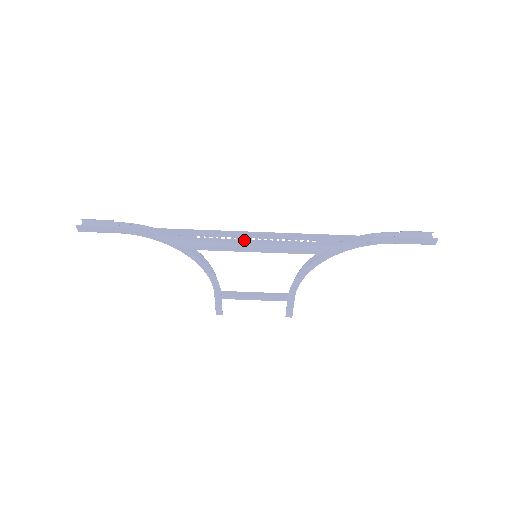
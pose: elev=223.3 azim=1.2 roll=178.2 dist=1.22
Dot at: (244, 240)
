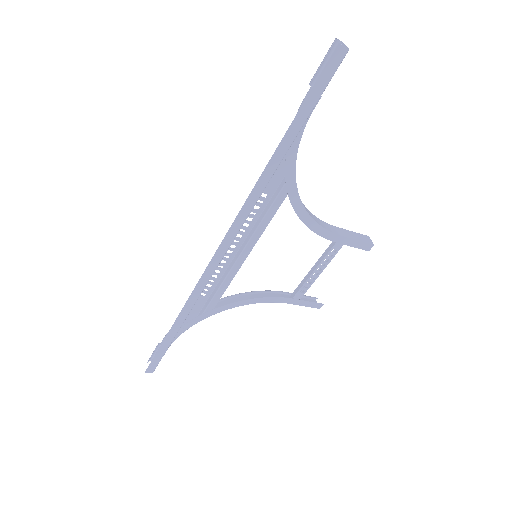
Dot at: (228, 260)
